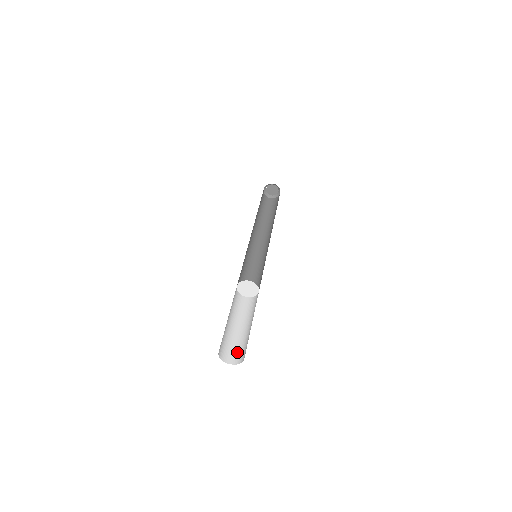
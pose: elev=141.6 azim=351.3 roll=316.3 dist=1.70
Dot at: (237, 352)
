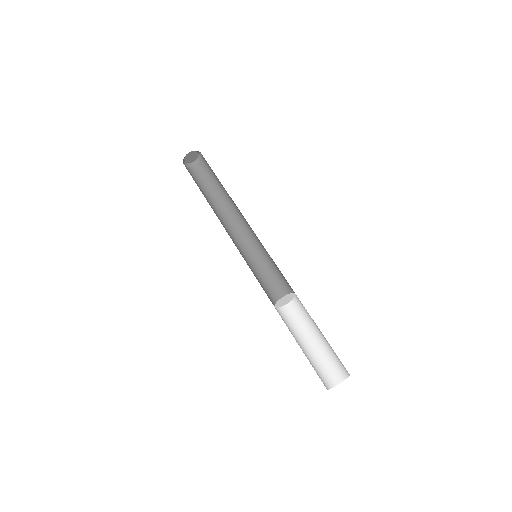
Dot at: (323, 374)
